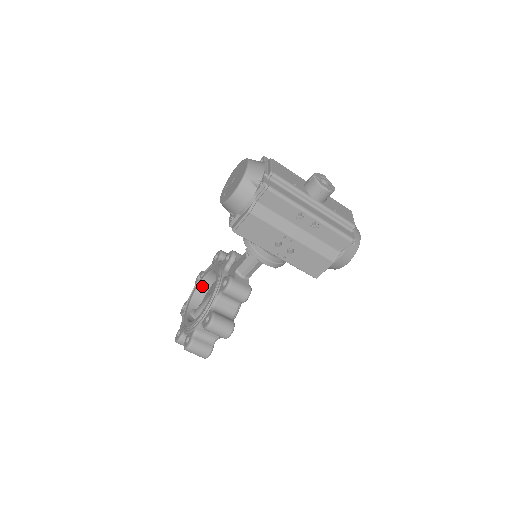
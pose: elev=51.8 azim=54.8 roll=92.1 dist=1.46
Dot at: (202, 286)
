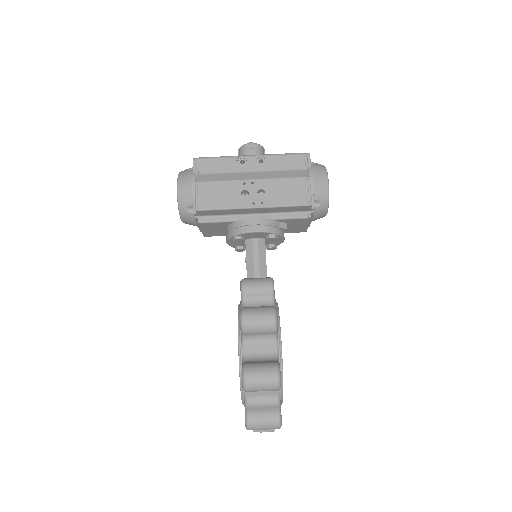
Dot at: occluded
